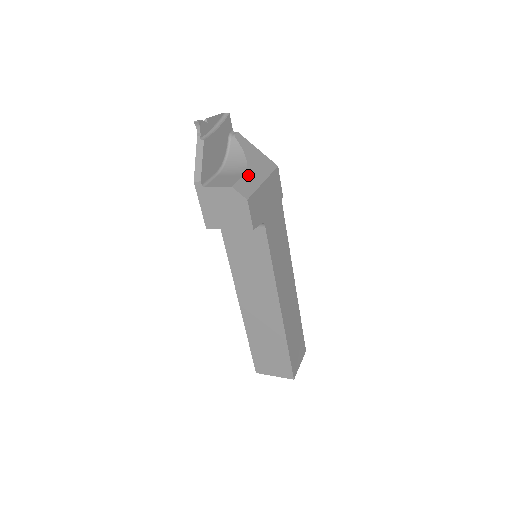
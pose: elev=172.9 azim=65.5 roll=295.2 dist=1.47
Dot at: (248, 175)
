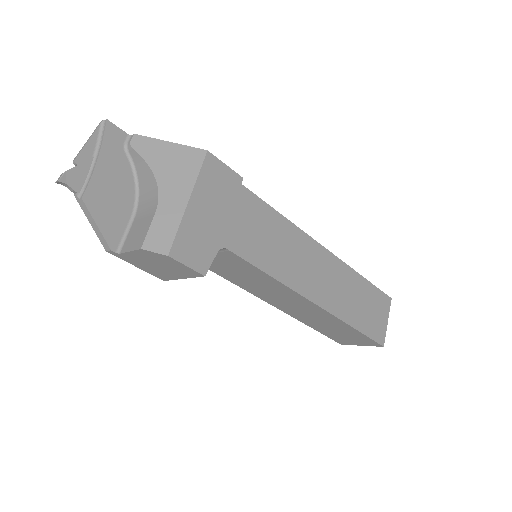
Dot at: (162, 207)
